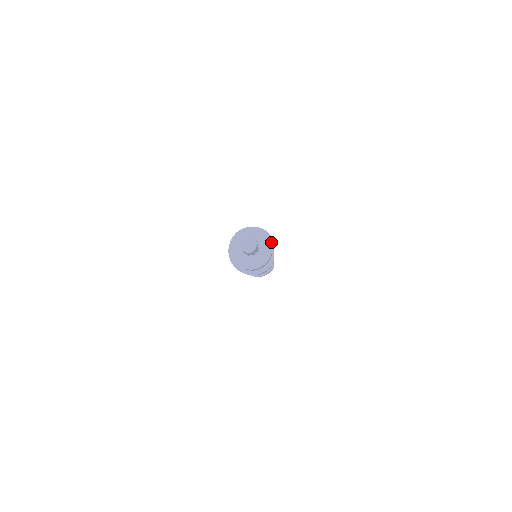
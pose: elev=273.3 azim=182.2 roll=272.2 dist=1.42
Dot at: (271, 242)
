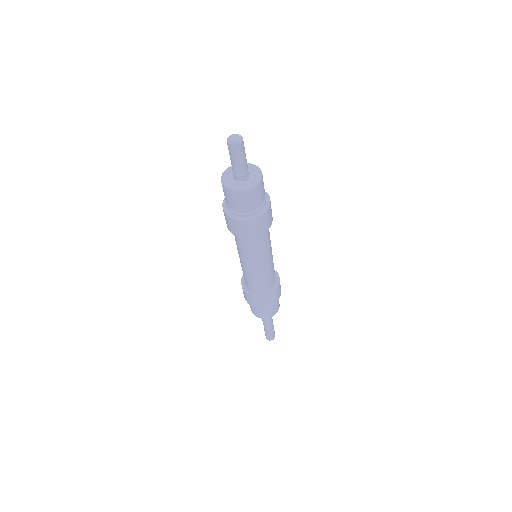
Dot at: occluded
